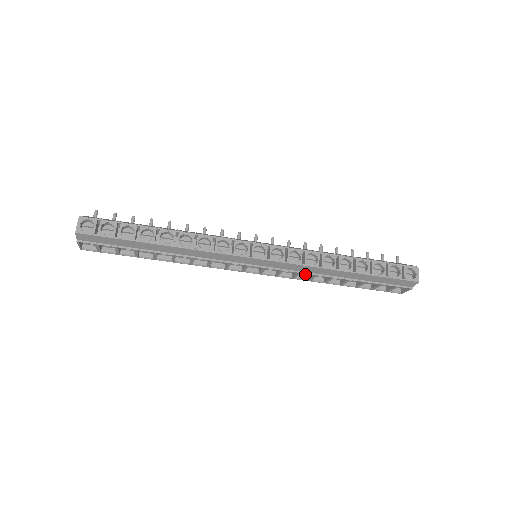
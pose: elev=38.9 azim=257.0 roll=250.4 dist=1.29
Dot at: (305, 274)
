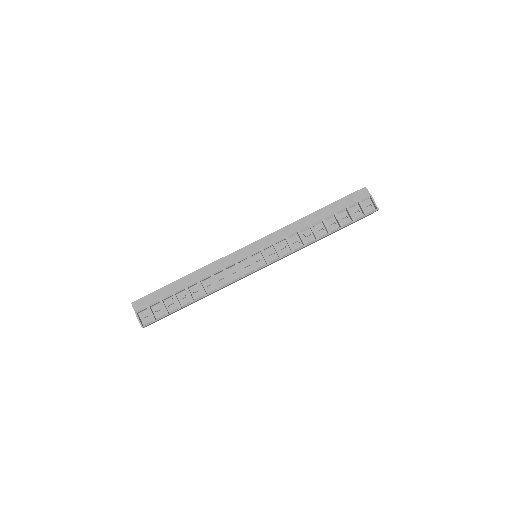
Dot at: (299, 245)
